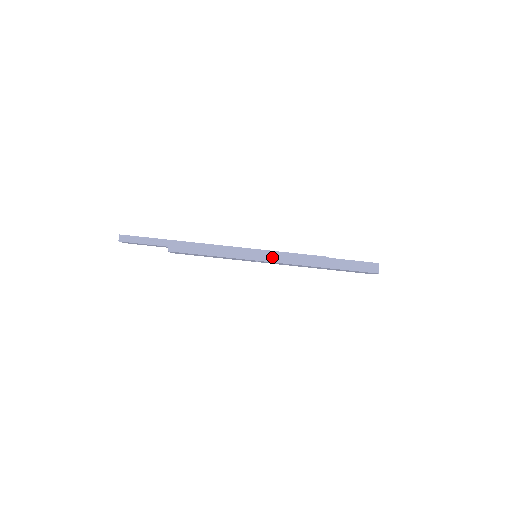
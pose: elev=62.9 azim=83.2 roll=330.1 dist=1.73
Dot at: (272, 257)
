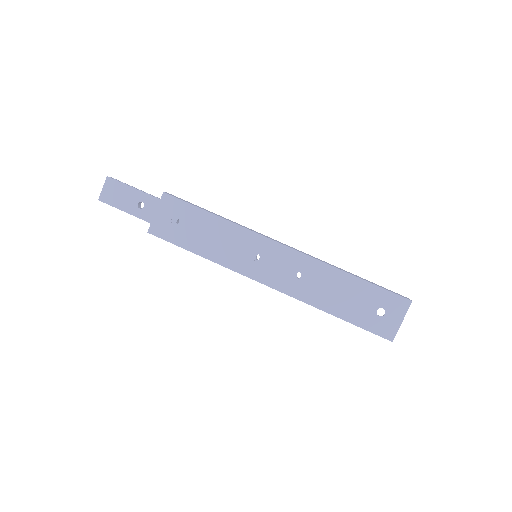
Dot at: (282, 243)
